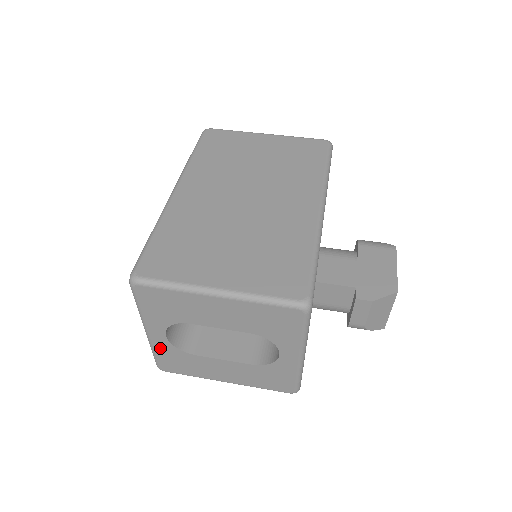
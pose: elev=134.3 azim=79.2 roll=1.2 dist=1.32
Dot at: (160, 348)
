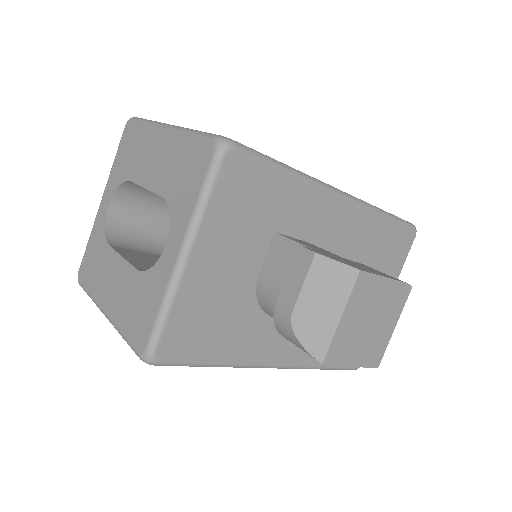
Dot at: (96, 231)
